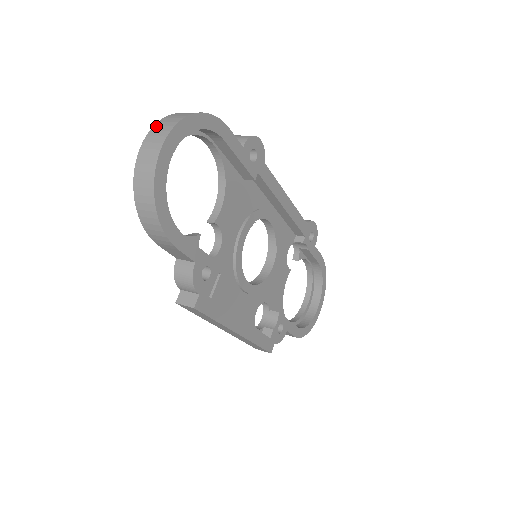
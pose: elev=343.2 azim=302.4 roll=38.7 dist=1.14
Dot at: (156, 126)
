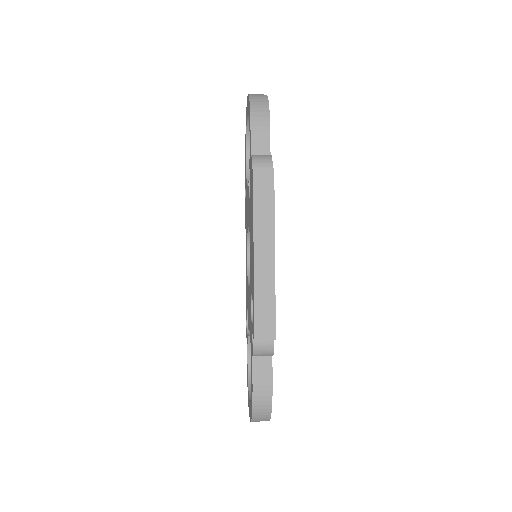
Dot at: occluded
